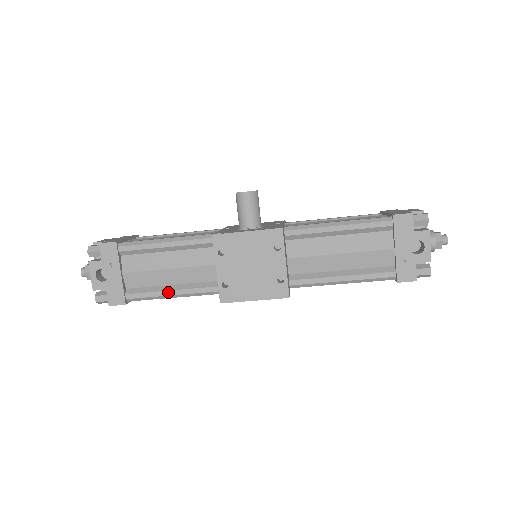
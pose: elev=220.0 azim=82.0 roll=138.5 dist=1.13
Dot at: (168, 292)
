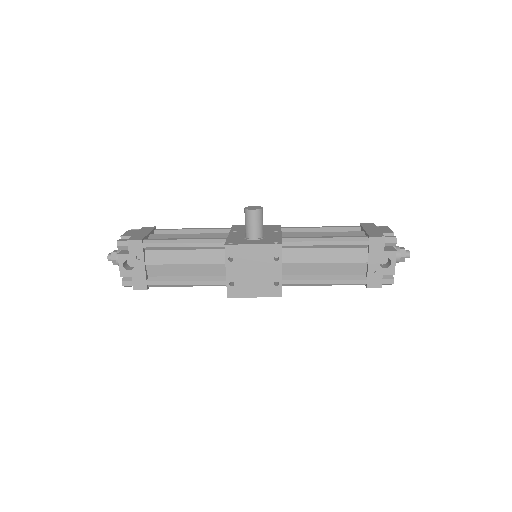
Dot at: (183, 282)
